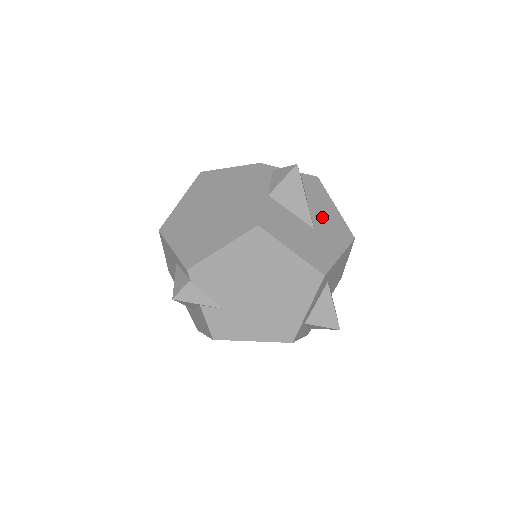
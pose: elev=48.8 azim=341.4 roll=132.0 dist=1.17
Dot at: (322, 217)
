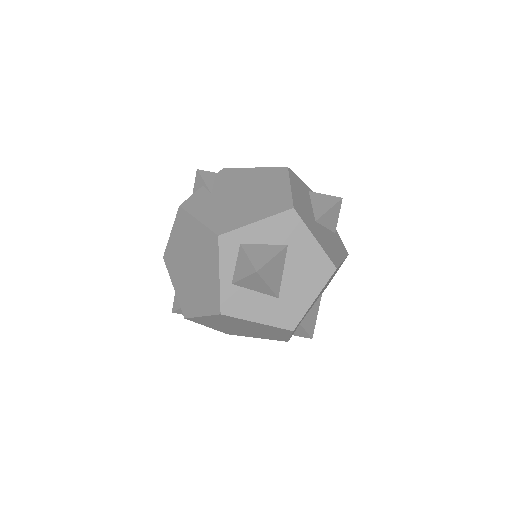
Dot at: (327, 237)
